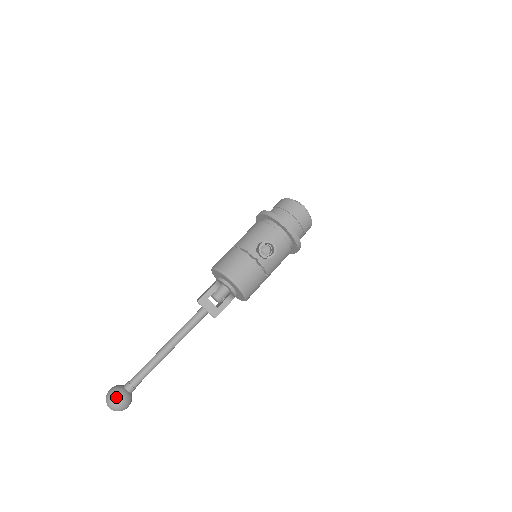
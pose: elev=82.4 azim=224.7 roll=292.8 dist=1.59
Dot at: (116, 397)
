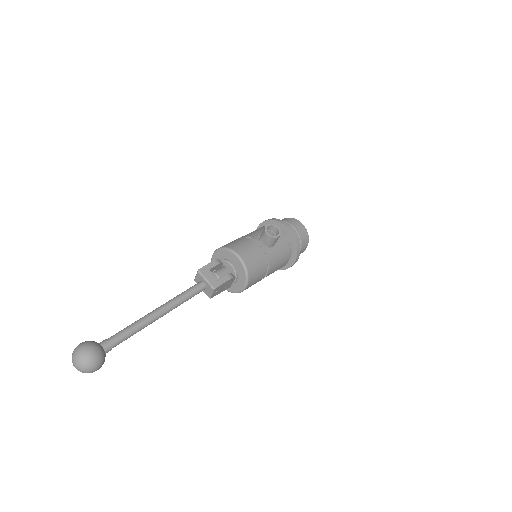
Dot at: (88, 346)
